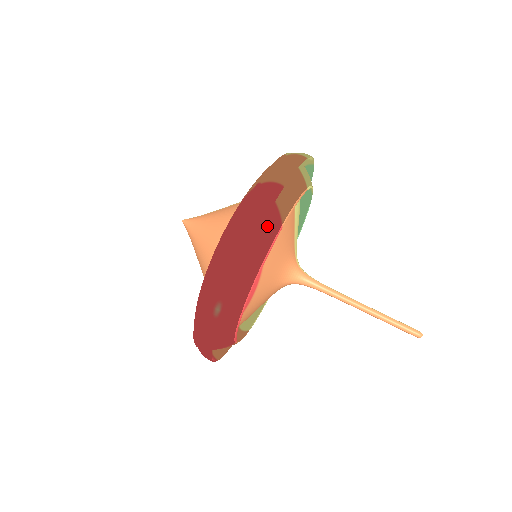
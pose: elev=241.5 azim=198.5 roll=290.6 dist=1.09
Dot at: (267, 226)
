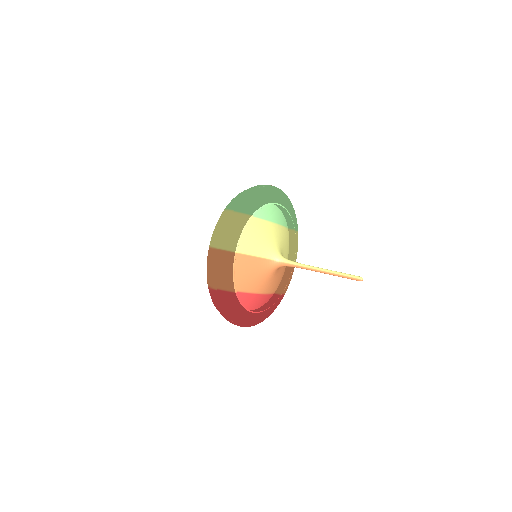
Dot at: (229, 301)
